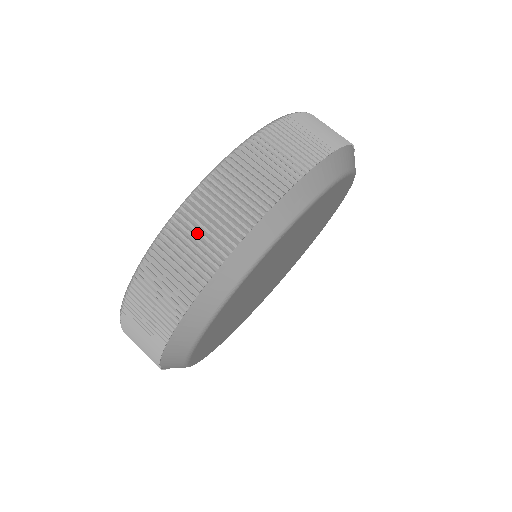
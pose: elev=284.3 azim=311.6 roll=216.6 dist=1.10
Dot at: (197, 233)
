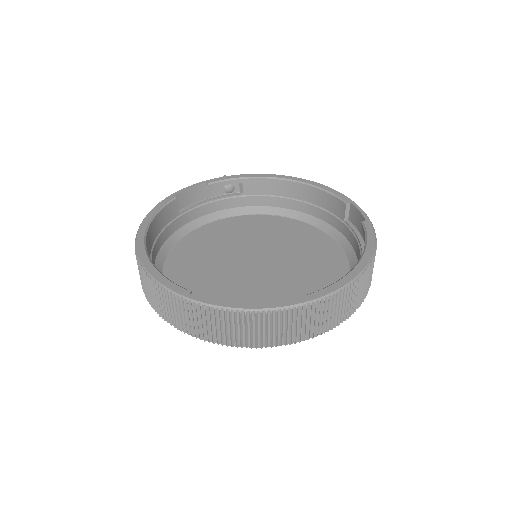
Dot at: (348, 300)
